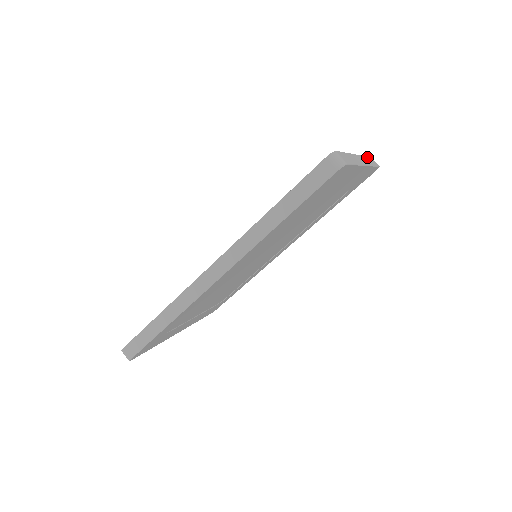
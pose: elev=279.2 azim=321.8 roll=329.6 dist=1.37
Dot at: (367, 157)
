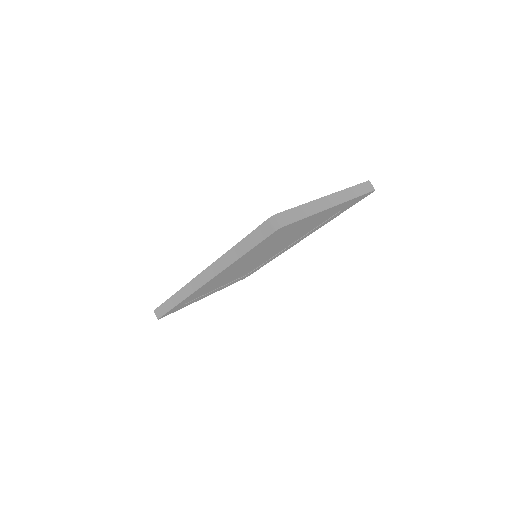
Dot at: (354, 187)
